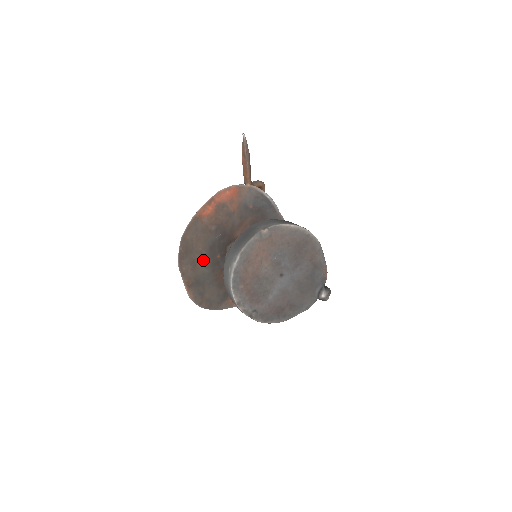
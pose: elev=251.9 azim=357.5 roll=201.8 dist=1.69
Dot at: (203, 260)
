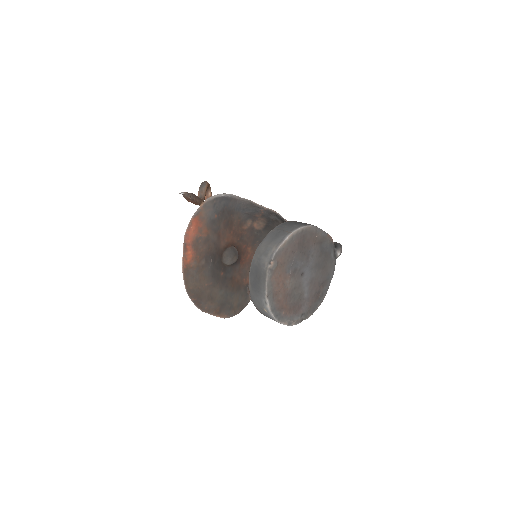
Dot at: (214, 289)
